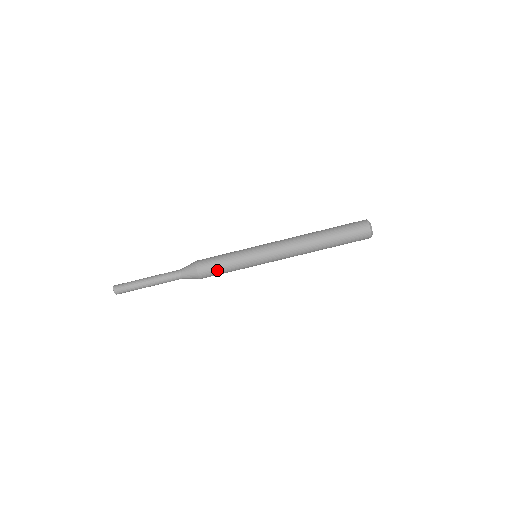
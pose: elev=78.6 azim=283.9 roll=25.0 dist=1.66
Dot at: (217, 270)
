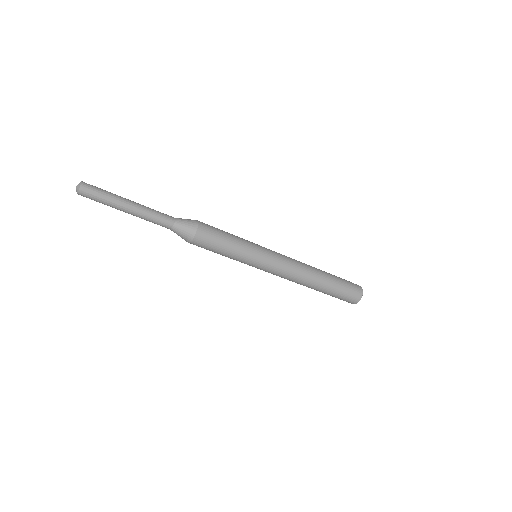
Dot at: (210, 250)
